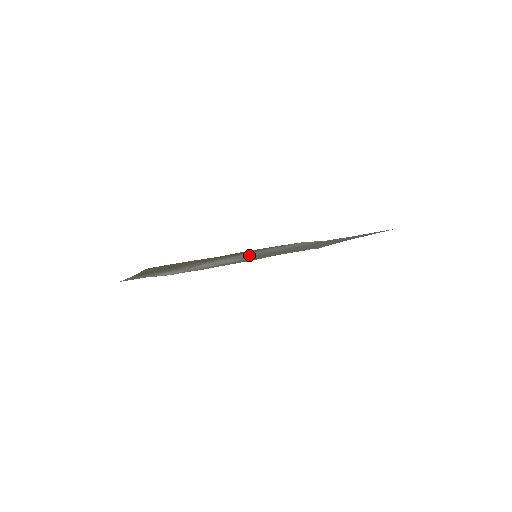
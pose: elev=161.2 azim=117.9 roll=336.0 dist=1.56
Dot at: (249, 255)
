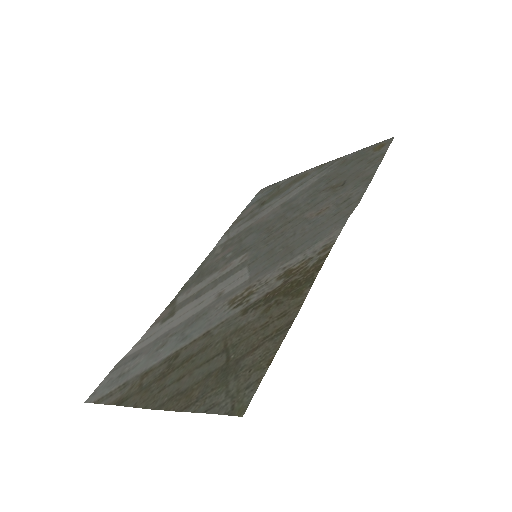
Dot at: (269, 267)
